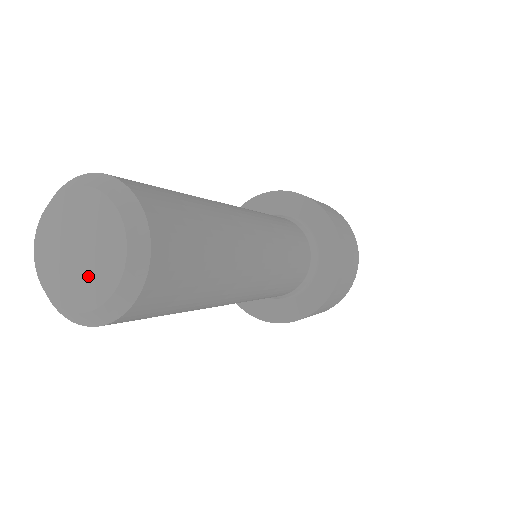
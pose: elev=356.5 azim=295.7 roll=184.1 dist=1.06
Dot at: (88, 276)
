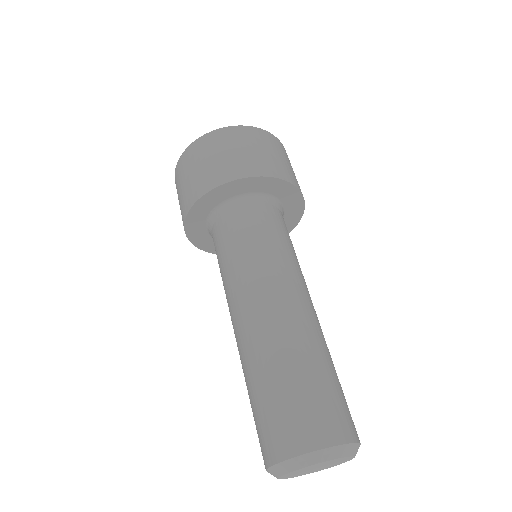
Dot at: (323, 468)
